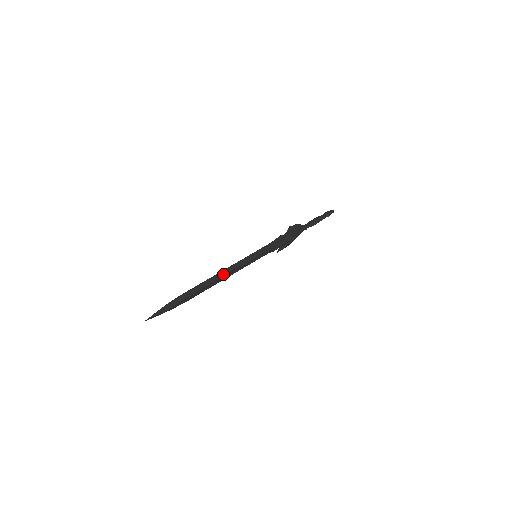
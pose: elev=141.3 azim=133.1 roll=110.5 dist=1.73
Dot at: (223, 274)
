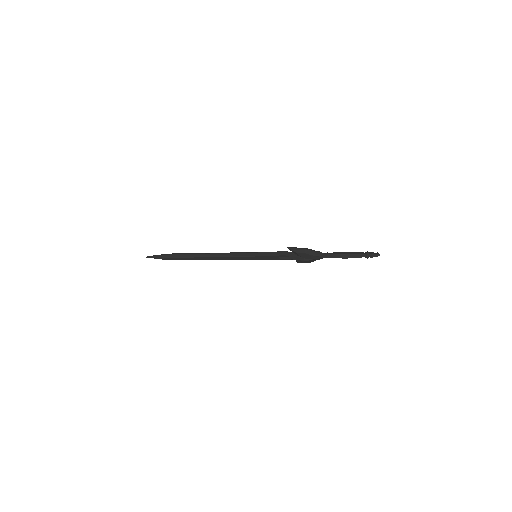
Dot at: (213, 256)
